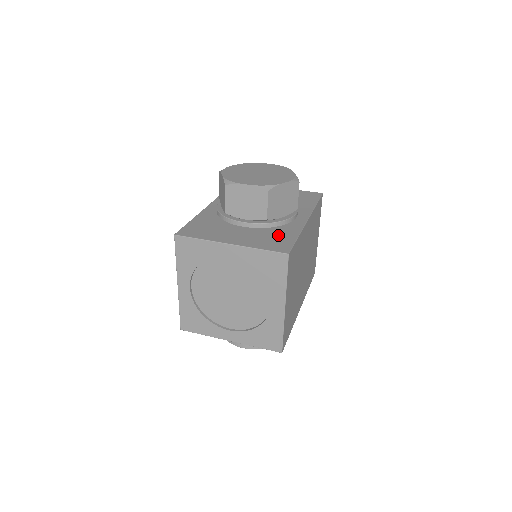
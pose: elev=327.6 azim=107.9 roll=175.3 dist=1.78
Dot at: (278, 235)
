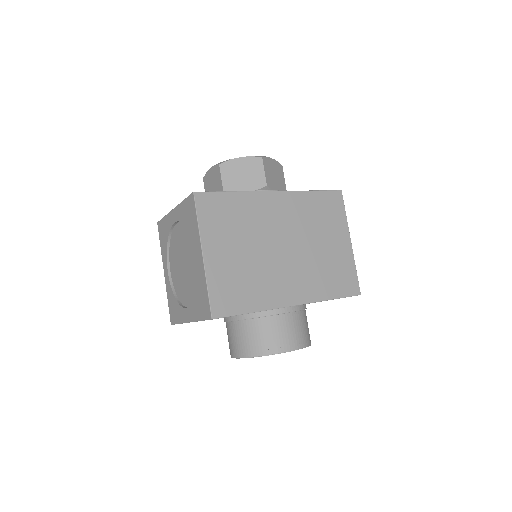
Dot at: occluded
